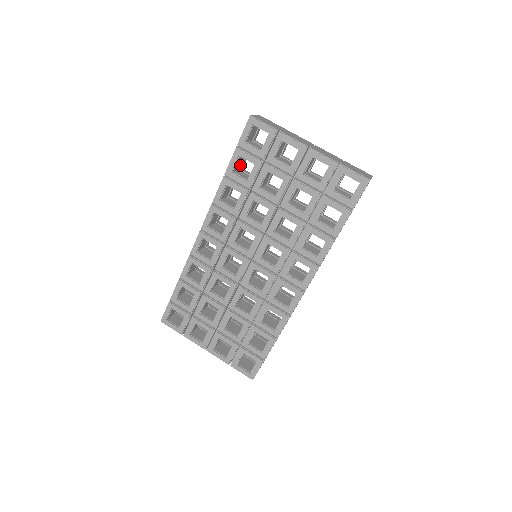
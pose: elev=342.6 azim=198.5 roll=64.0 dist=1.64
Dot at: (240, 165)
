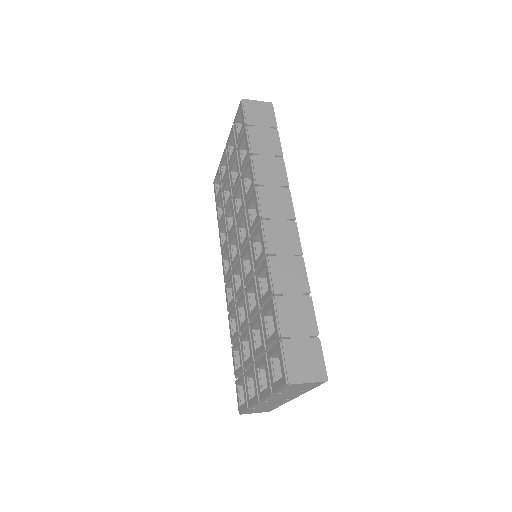
Dot at: occluded
